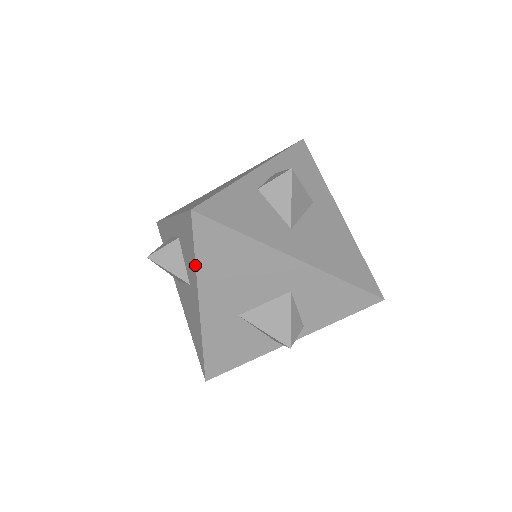
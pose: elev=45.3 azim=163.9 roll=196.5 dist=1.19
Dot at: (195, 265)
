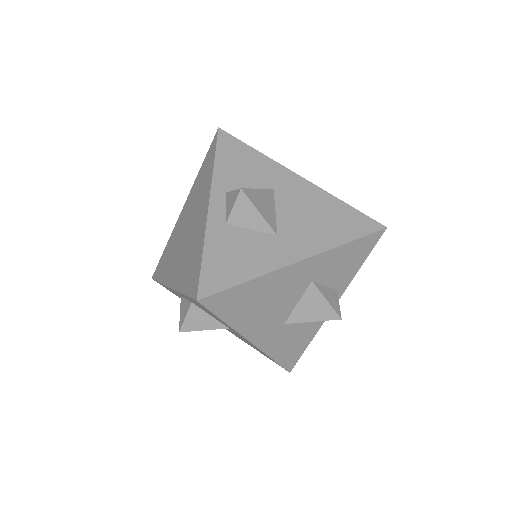
Dot at: (228, 325)
